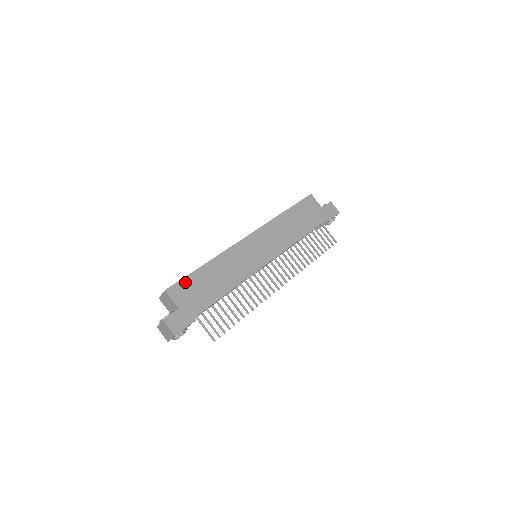
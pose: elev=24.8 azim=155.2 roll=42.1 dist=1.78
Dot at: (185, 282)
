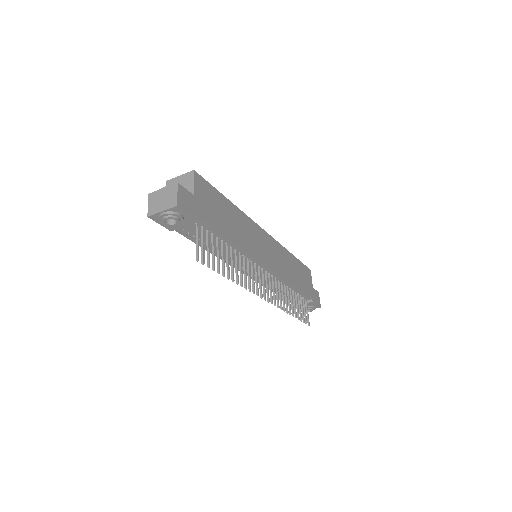
Dot at: (210, 188)
